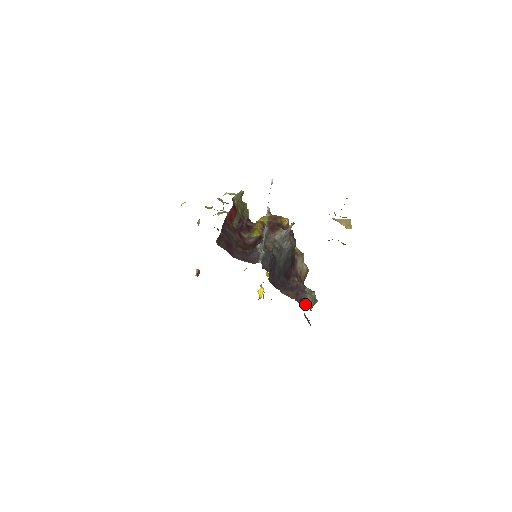
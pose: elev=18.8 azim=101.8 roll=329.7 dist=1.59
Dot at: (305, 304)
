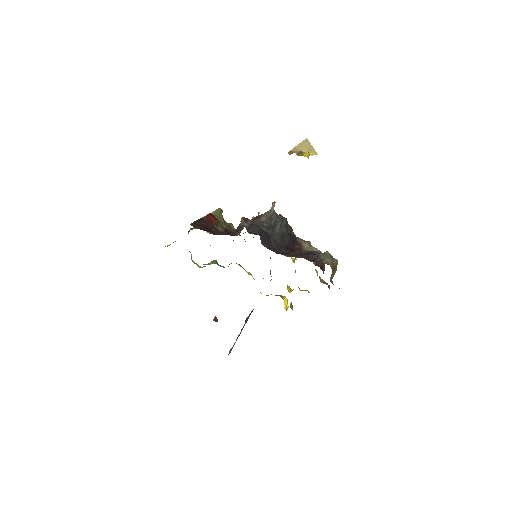
Dot at: occluded
